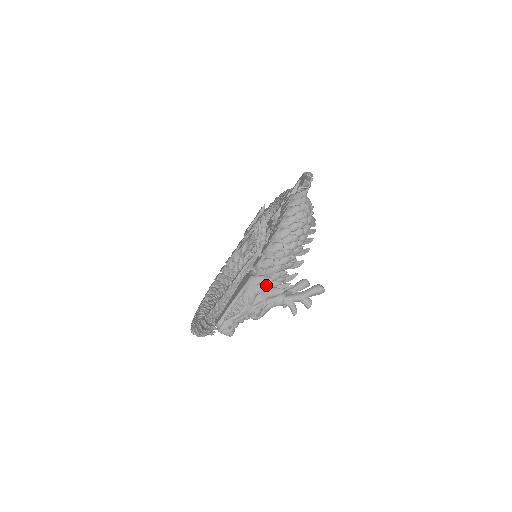
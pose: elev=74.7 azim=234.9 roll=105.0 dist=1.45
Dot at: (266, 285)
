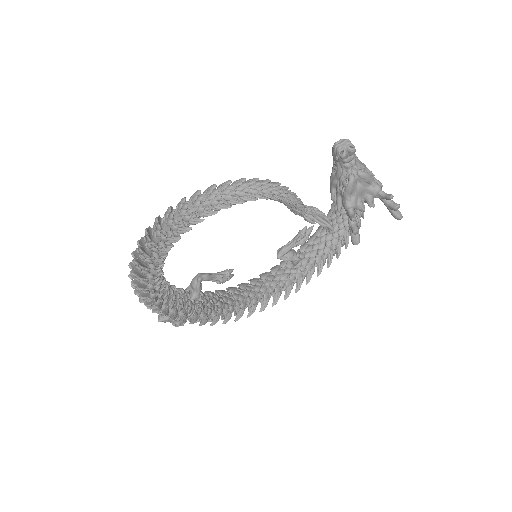
Dot at: (372, 174)
